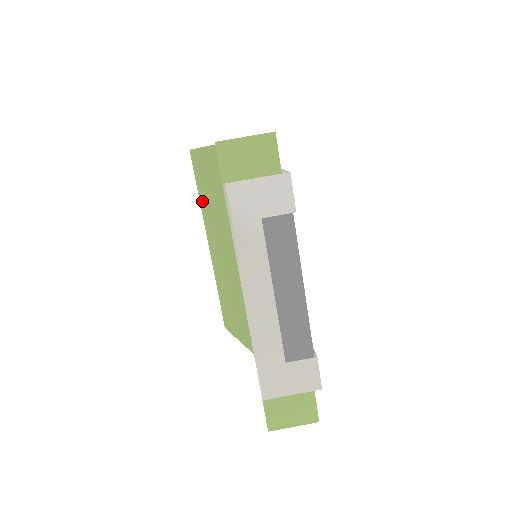
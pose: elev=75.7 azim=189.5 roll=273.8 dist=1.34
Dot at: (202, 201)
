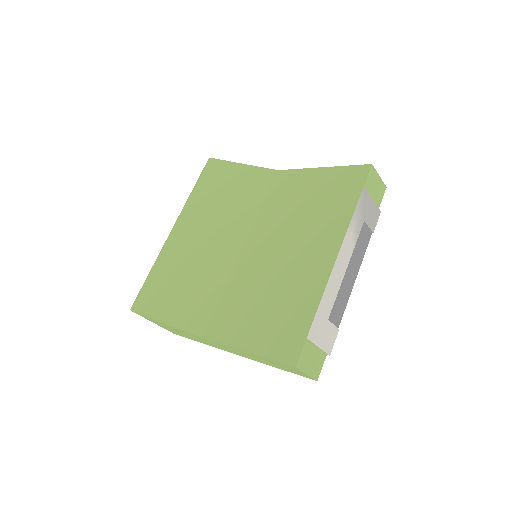
Dot at: (197, 196)
